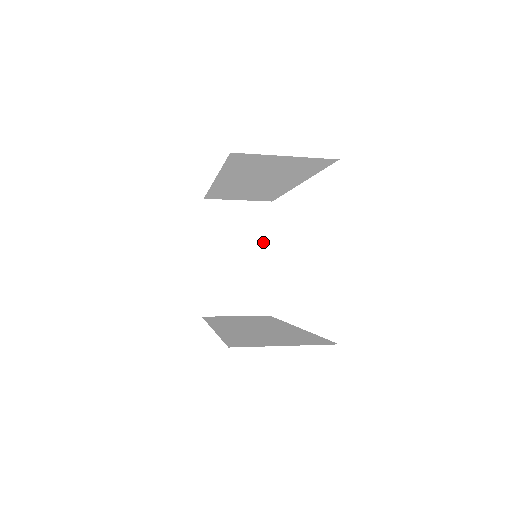
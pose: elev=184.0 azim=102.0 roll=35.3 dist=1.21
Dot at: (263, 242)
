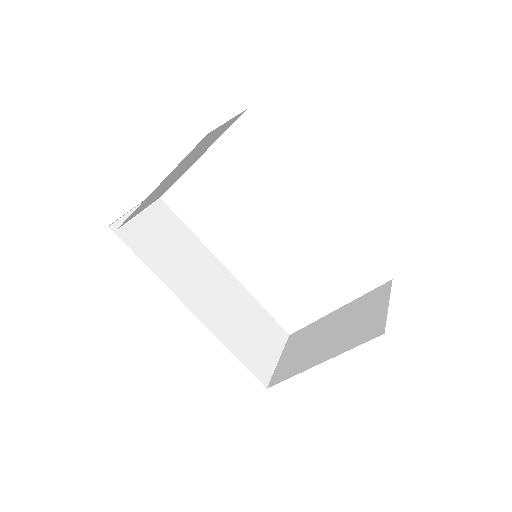
Dot at: (207, 148)
